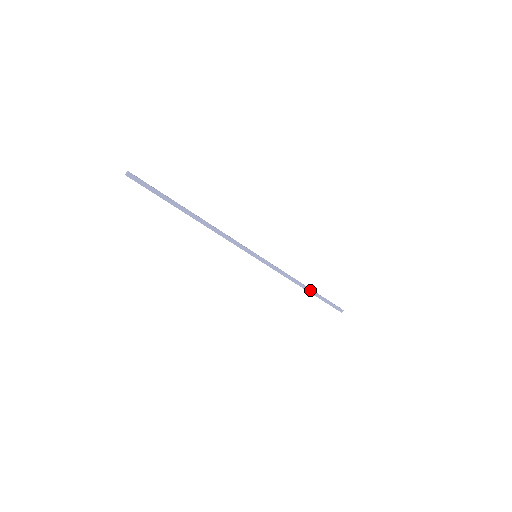
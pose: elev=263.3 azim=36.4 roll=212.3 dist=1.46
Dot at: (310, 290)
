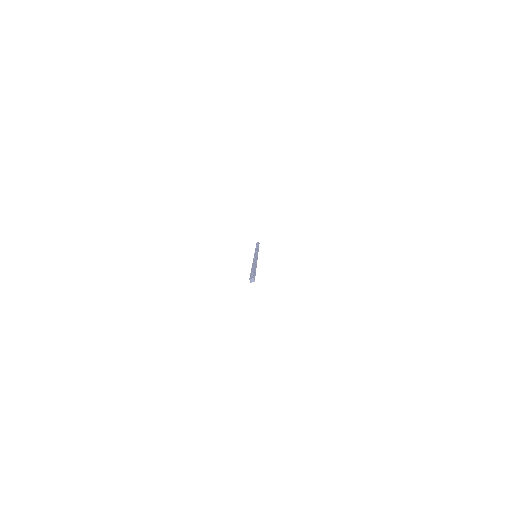
Dot at: occluded
